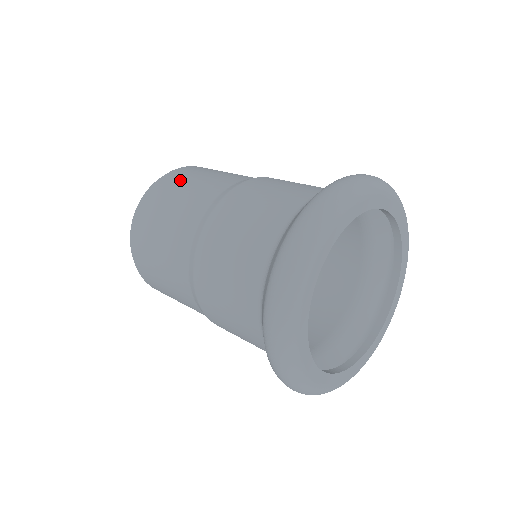
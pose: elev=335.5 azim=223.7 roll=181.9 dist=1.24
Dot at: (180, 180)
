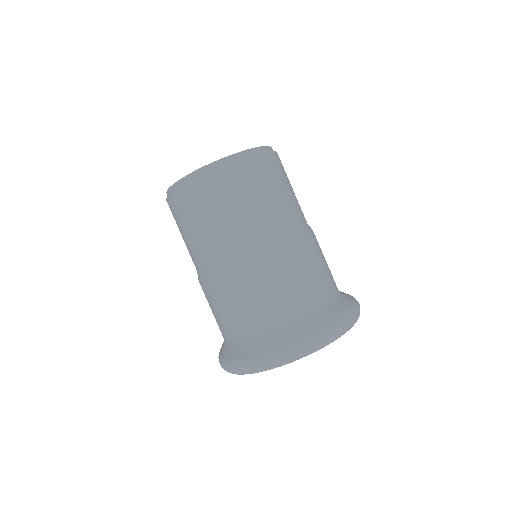
Dot at: (240, 188)
